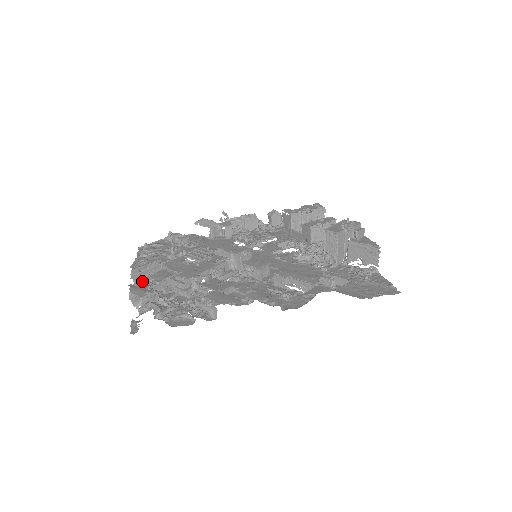
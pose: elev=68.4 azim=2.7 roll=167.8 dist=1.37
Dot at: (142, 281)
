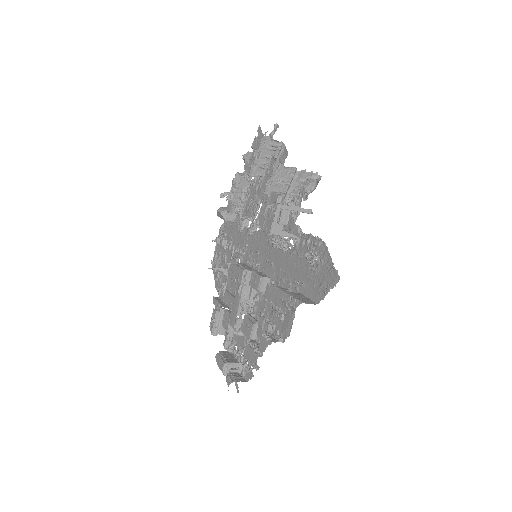
Dot at: (223, 328)
